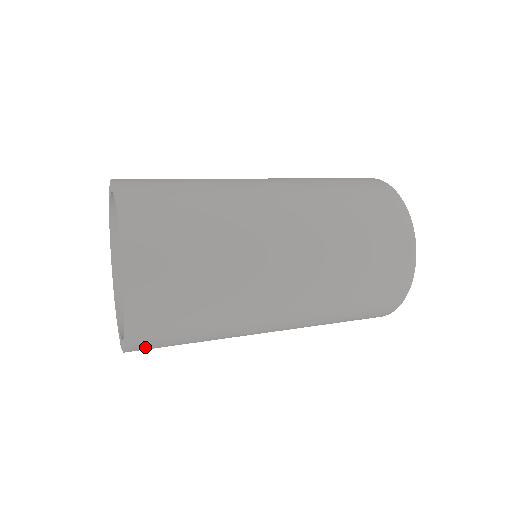
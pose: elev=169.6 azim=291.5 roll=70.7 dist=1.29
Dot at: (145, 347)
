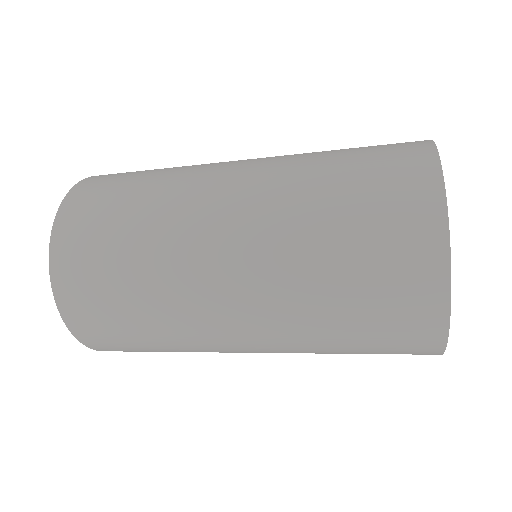
Dot at: (99, 342)
